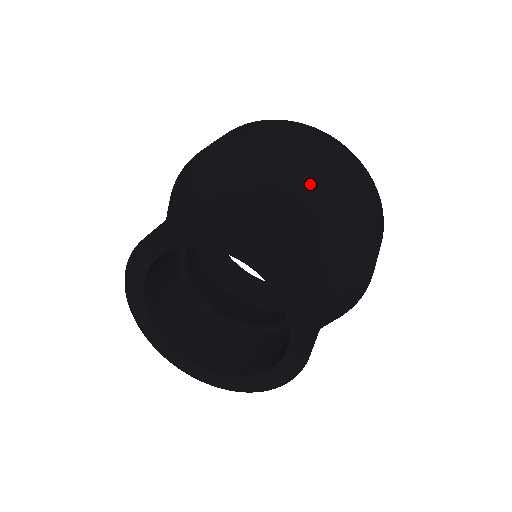
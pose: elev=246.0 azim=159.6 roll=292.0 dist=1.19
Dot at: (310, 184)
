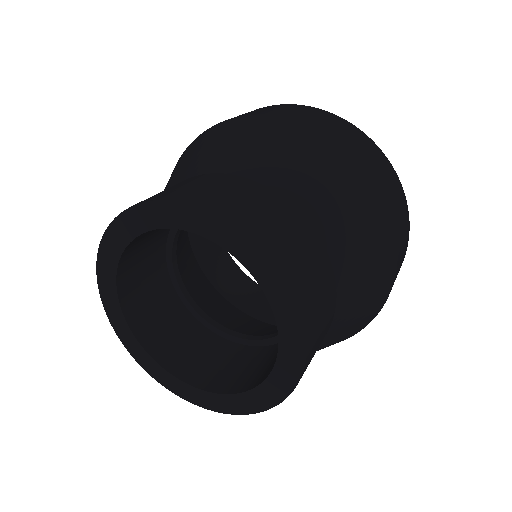
Dot at: (263, 142)
